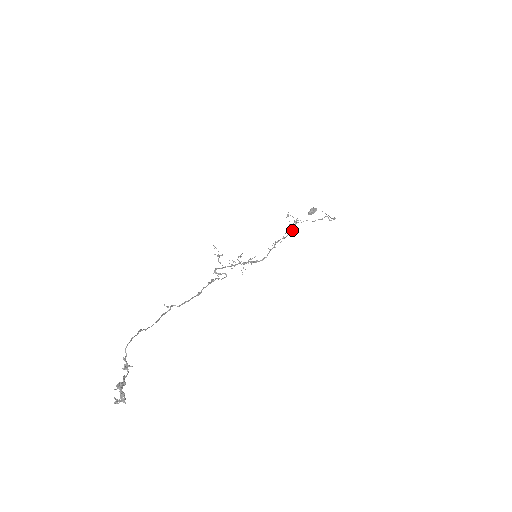
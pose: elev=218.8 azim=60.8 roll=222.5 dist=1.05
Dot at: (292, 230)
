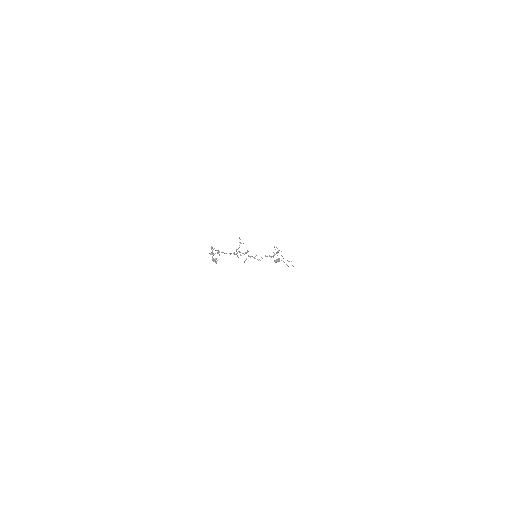
Dot at: occluded
